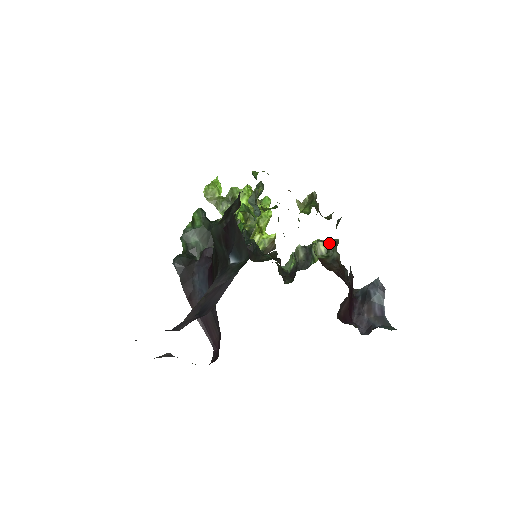
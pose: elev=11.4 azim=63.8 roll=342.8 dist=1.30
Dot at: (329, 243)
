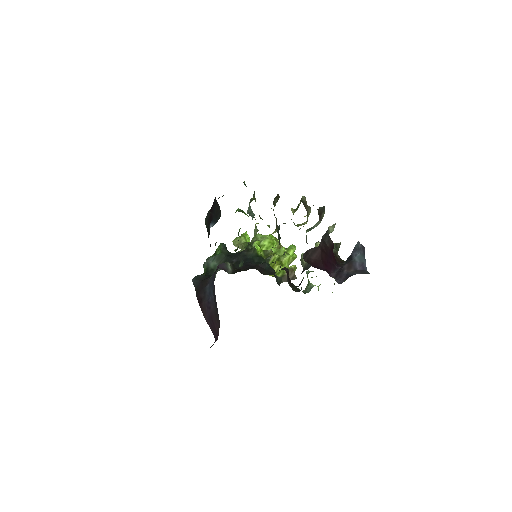
Dot at: occluded
